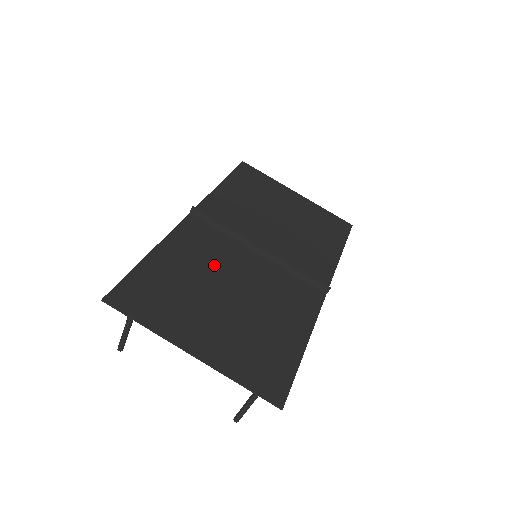
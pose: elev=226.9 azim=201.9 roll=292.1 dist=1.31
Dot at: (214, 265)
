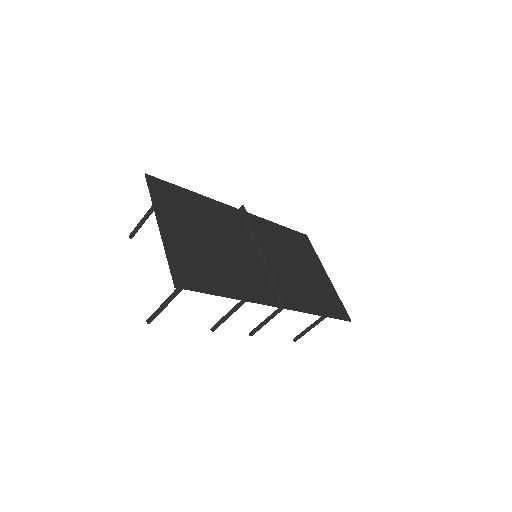
Dot at: (223, 228)
